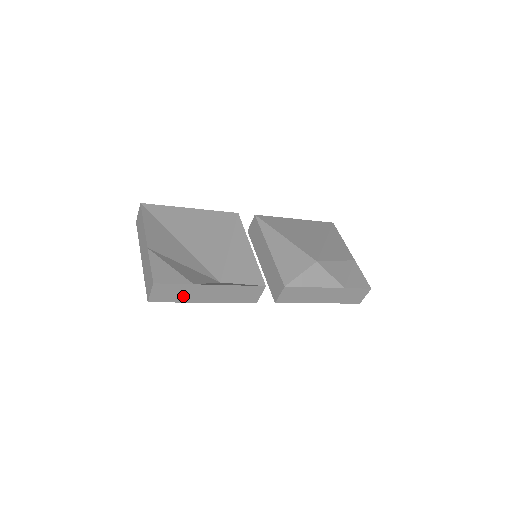
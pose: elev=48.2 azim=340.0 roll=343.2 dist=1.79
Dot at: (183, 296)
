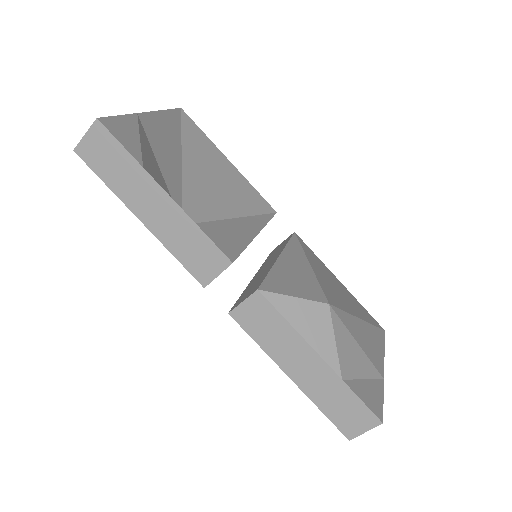
Dot at: (120, 180)
